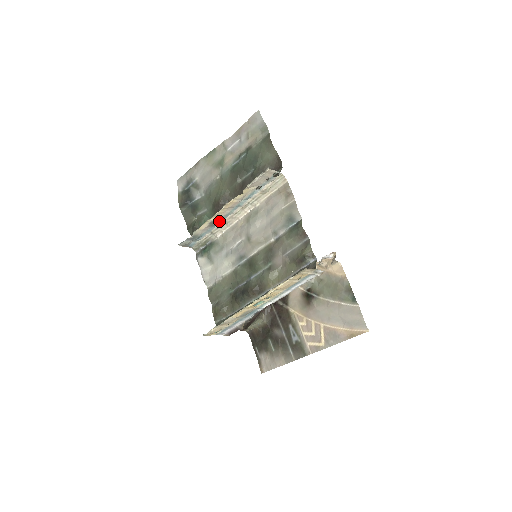
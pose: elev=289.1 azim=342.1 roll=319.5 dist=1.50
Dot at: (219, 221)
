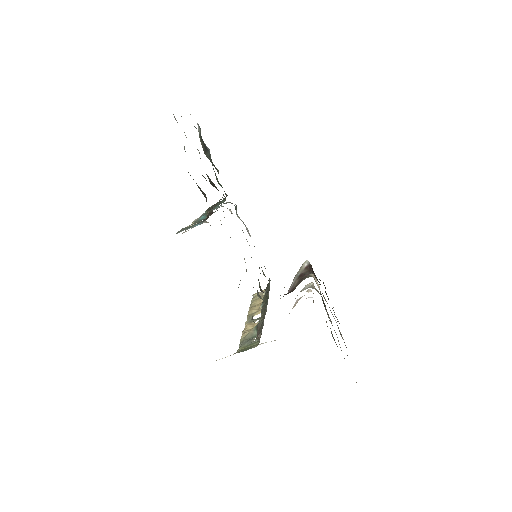
Dot at: (216, 209)
